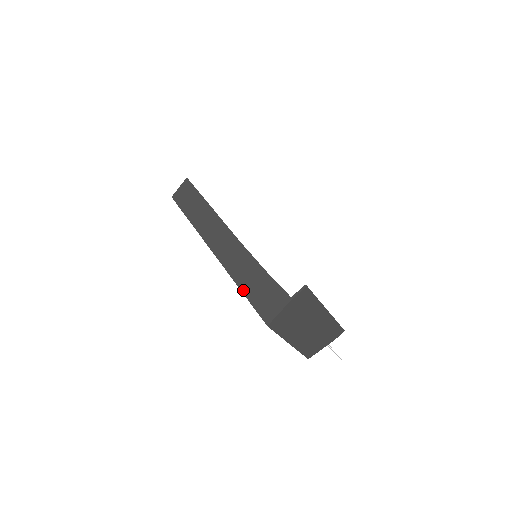
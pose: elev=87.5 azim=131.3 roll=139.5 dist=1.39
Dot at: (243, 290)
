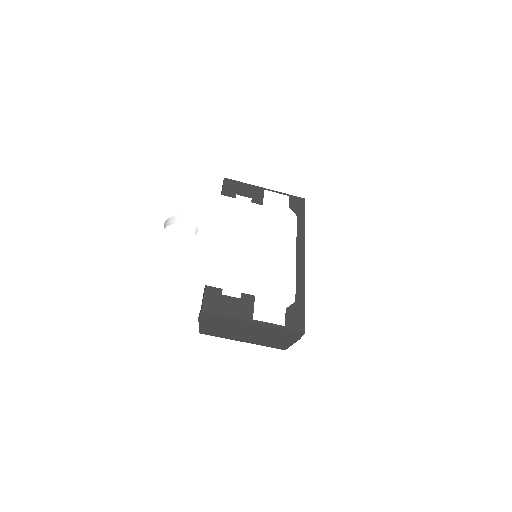
Dot at: occluded
